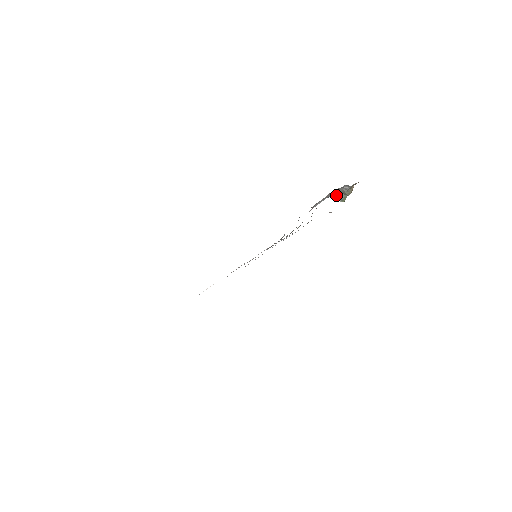
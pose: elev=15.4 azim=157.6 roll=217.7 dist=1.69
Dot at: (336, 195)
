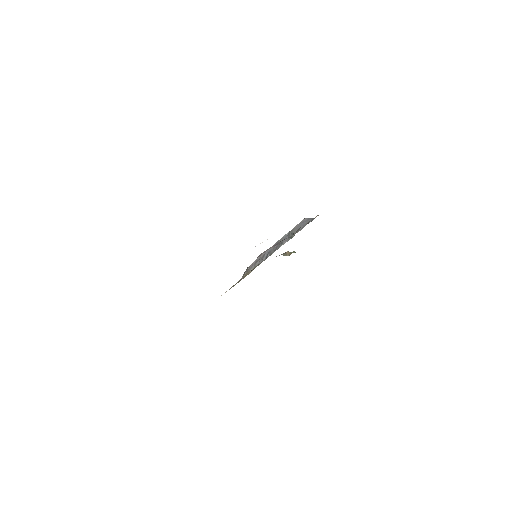
Dot at: occluded
